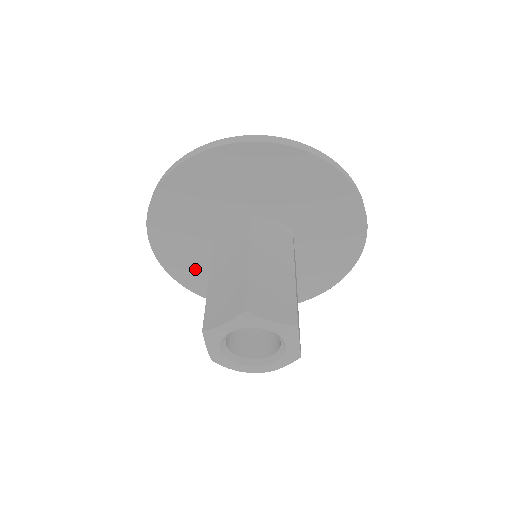
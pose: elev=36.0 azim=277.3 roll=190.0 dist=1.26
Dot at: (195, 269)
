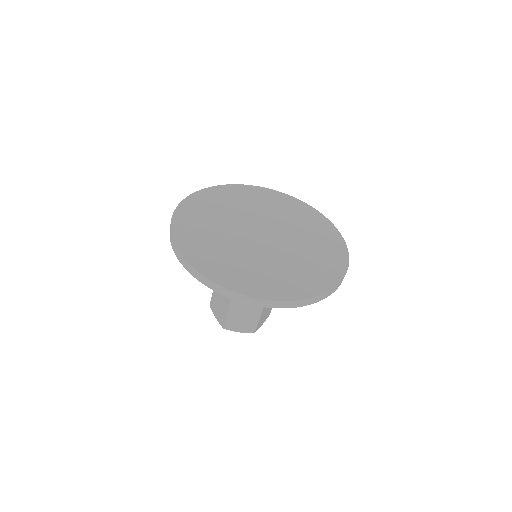
Dot at: occluded
